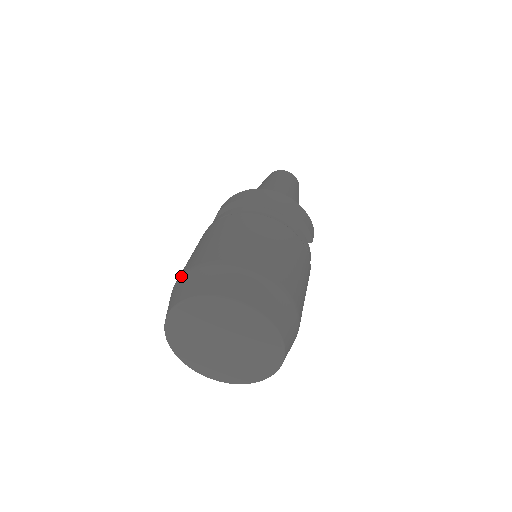
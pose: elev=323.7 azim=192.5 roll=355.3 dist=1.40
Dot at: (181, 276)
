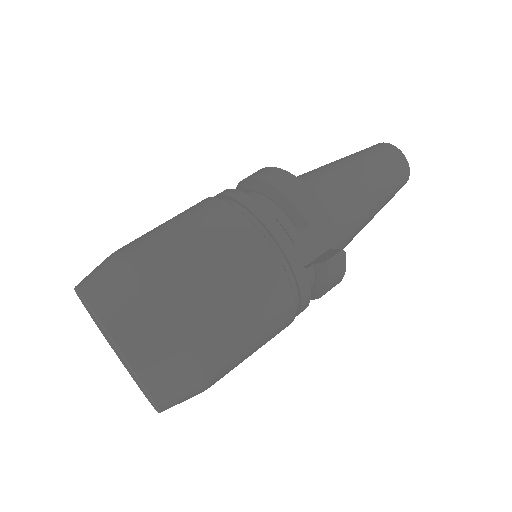
Dot at: occluded
